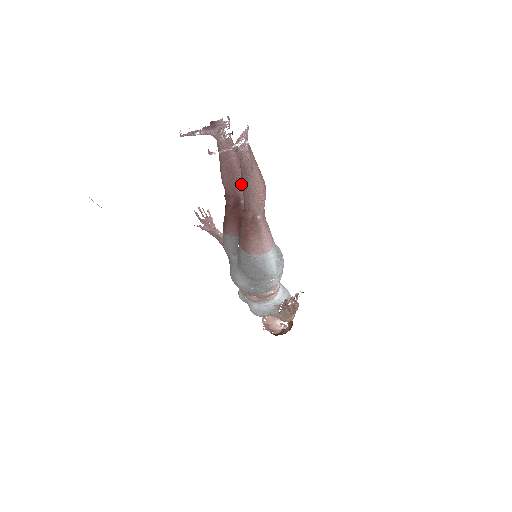
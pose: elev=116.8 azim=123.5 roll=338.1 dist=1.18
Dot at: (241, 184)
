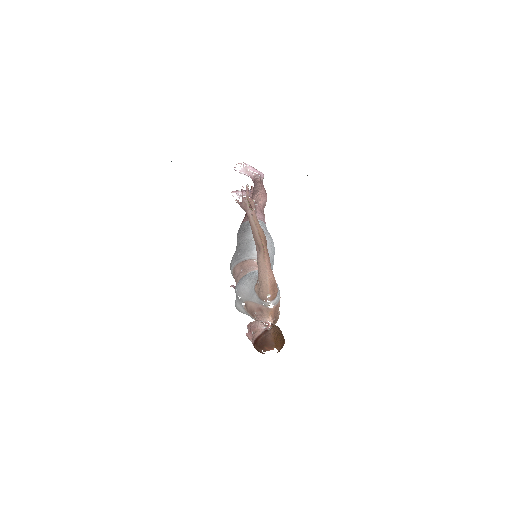
Dot at: occluded
